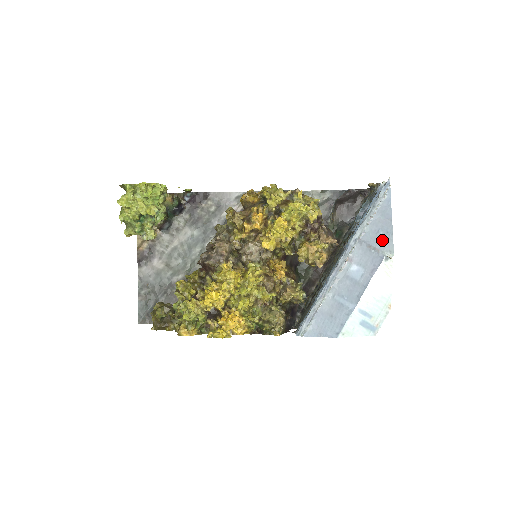
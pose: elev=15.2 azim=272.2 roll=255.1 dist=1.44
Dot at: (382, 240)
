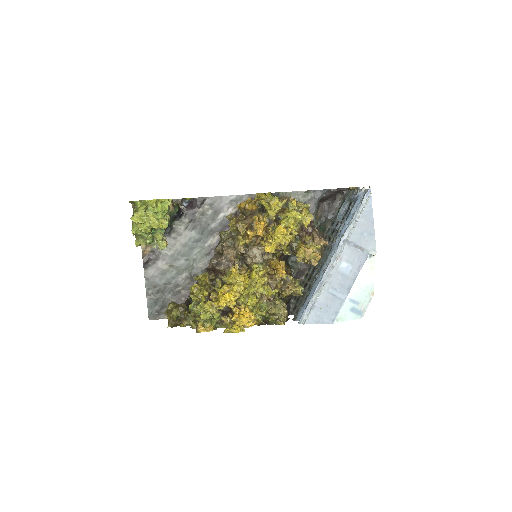
Dot at: (366, 240)
